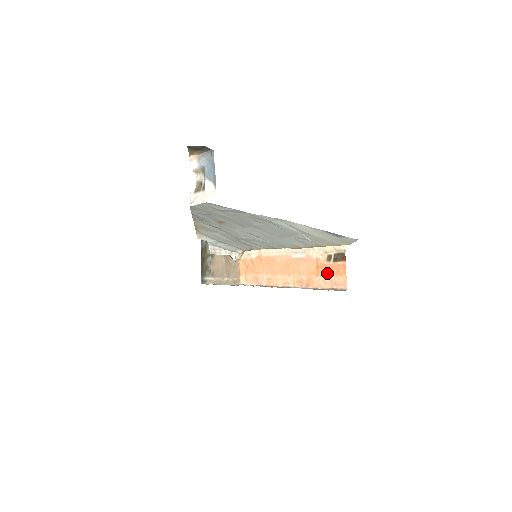
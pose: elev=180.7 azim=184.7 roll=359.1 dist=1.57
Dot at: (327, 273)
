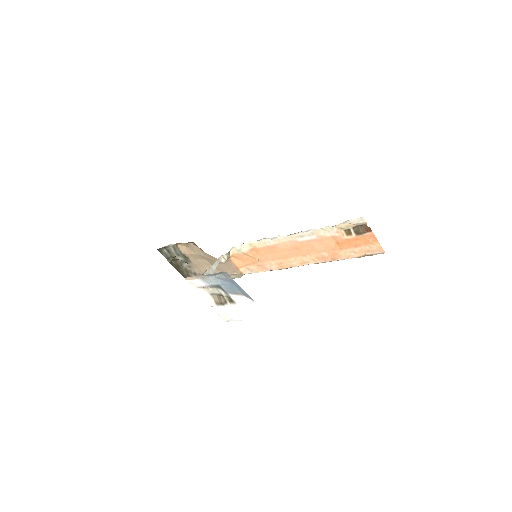
Dot at: (353, 245)
